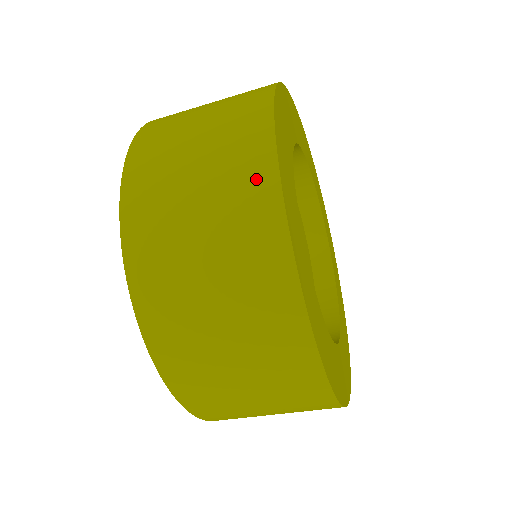
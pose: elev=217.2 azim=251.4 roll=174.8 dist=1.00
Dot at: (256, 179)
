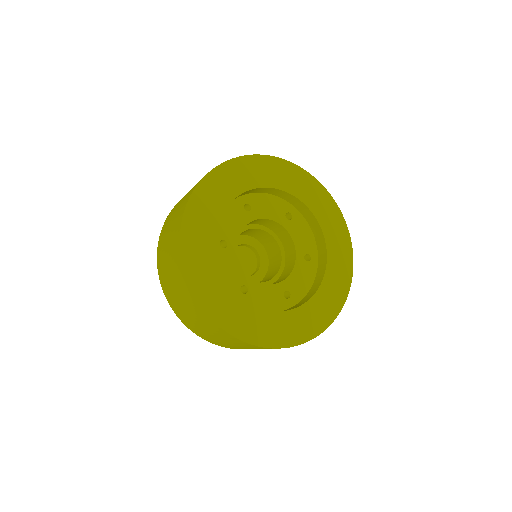
Dot at: (178, 260)
